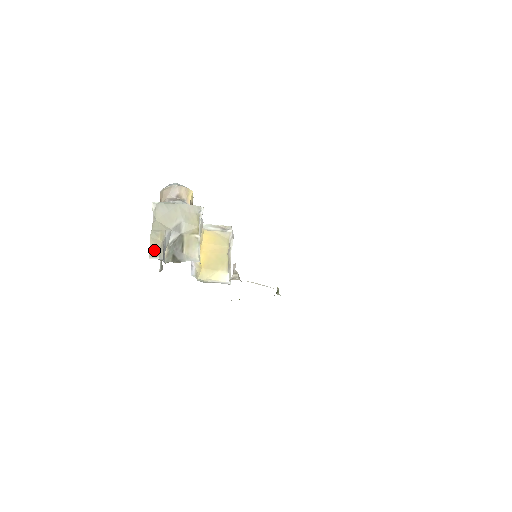
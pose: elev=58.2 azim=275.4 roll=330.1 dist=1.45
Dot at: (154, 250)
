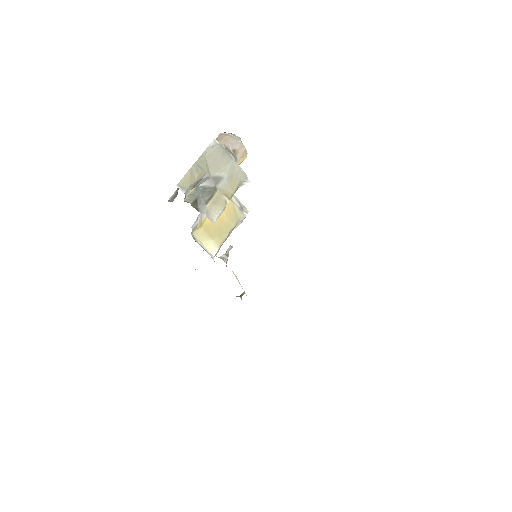
Dot at: (186, 182)
